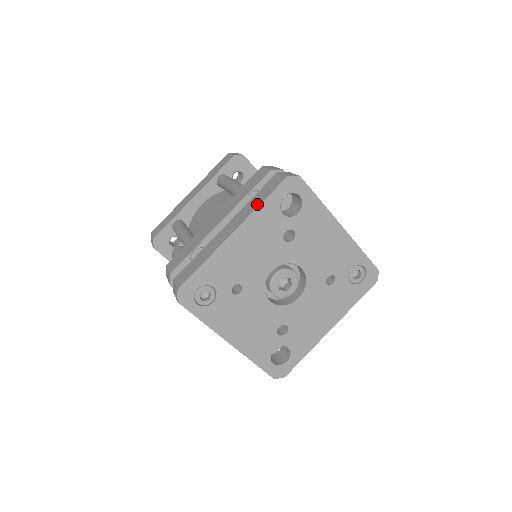
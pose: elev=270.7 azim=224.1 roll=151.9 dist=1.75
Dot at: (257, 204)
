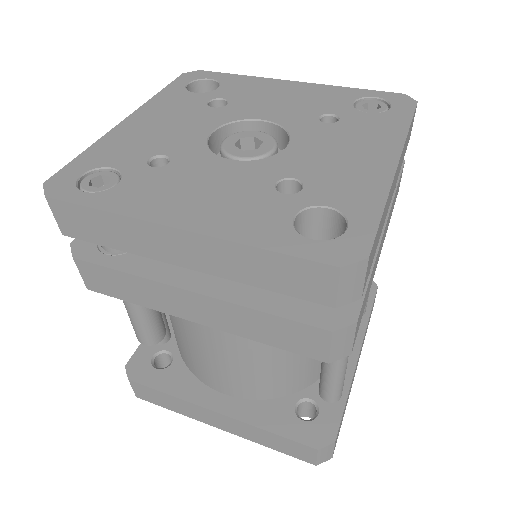
Dot at: occluded
